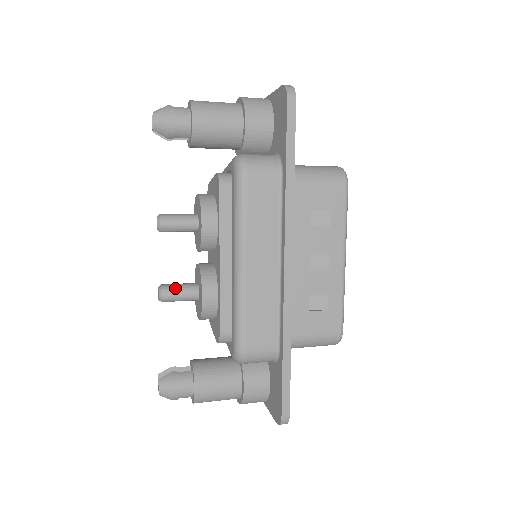
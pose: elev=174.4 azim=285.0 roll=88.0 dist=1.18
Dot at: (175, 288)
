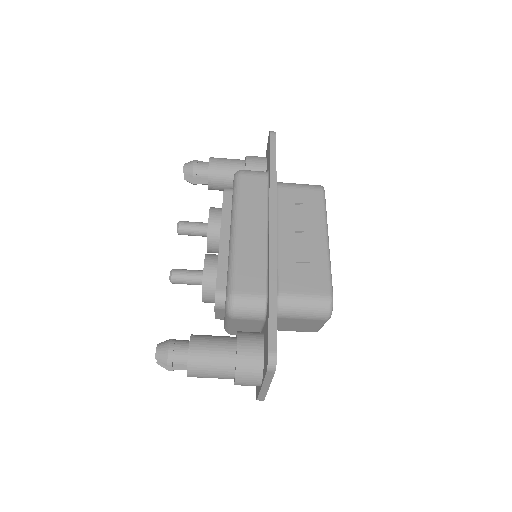
Dot at: (184, 269)
